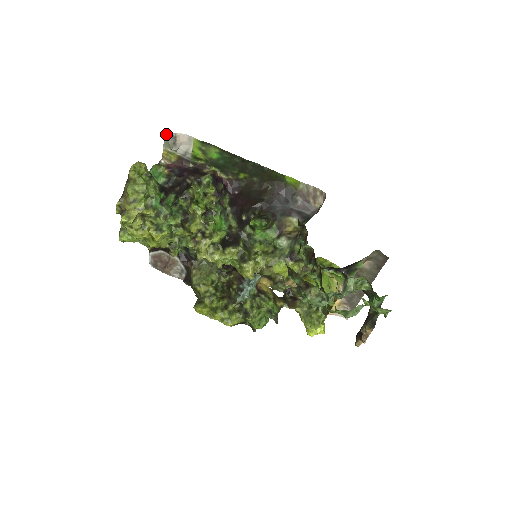
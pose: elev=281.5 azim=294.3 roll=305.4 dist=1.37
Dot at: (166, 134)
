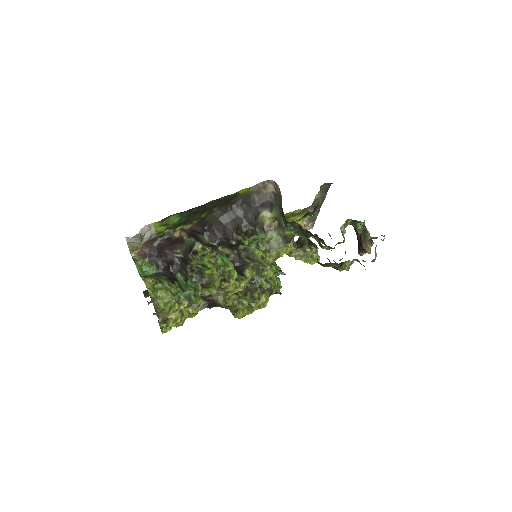
Dot at: (131, 240)
